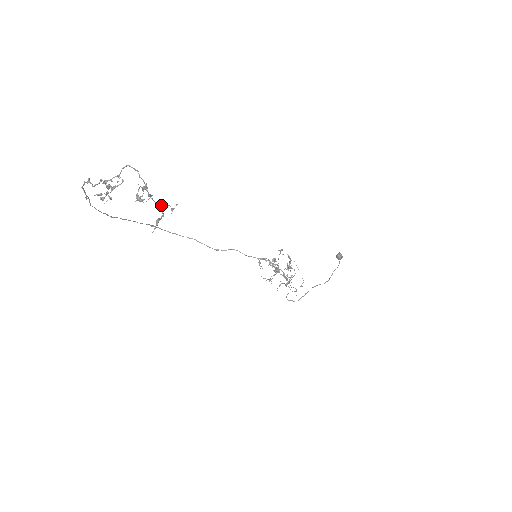
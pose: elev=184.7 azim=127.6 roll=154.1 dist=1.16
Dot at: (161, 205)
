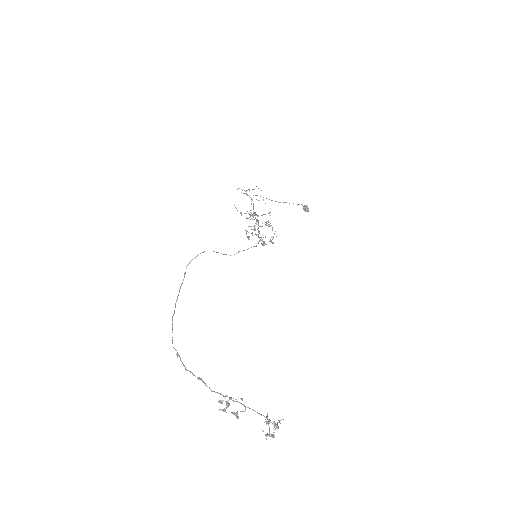
Dot at: (276, 426)
